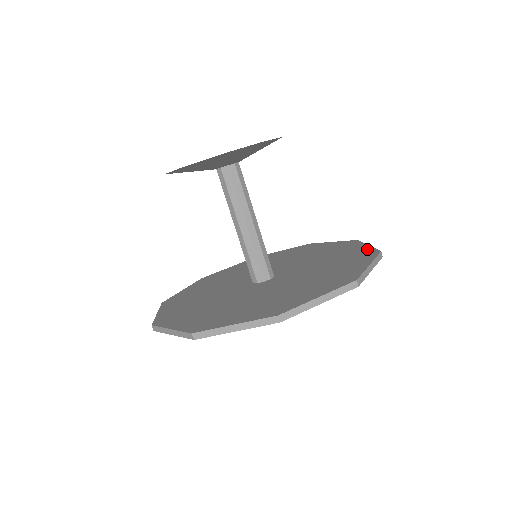
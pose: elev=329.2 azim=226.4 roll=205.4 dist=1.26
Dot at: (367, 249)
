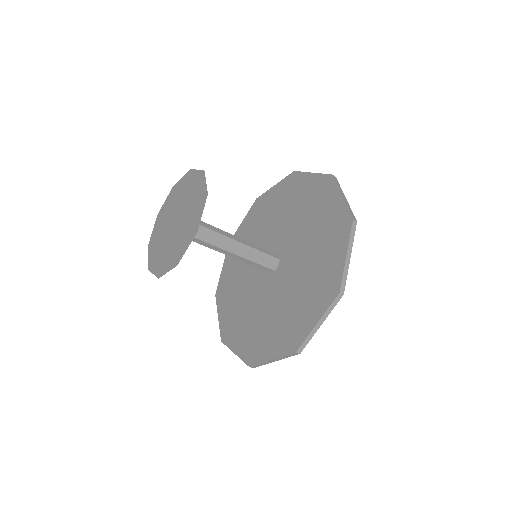
Dot at: (317, 179)
